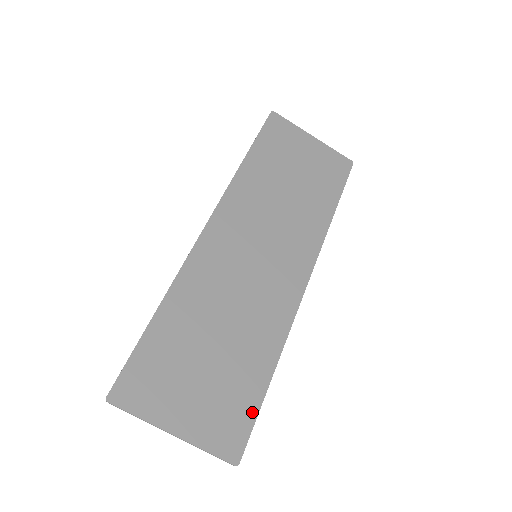
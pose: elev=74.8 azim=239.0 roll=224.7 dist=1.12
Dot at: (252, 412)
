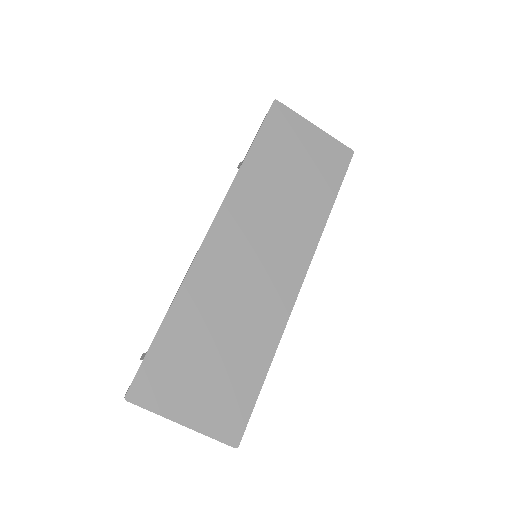
Dot at: (250, 402)
